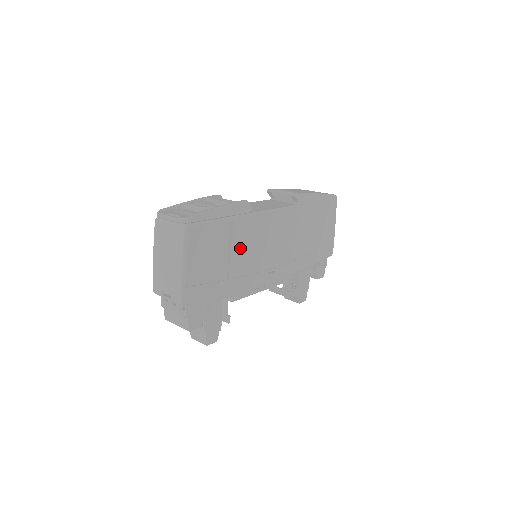
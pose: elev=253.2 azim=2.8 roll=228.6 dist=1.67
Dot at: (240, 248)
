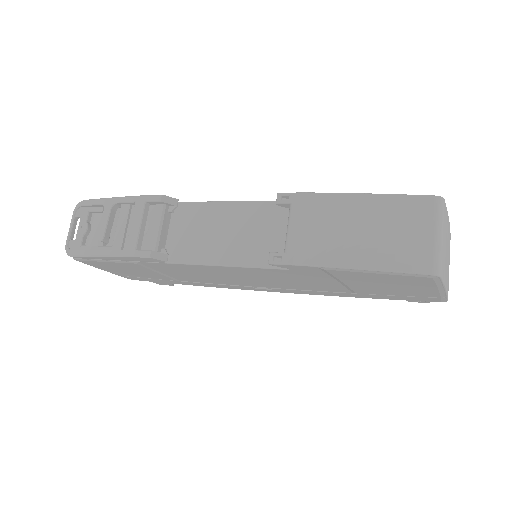
Dot at: (178, 273)
